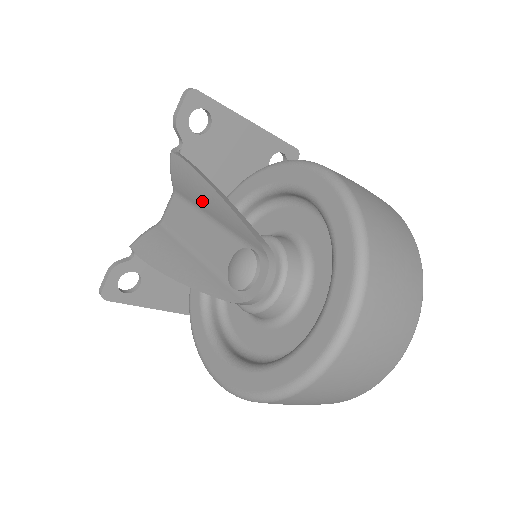
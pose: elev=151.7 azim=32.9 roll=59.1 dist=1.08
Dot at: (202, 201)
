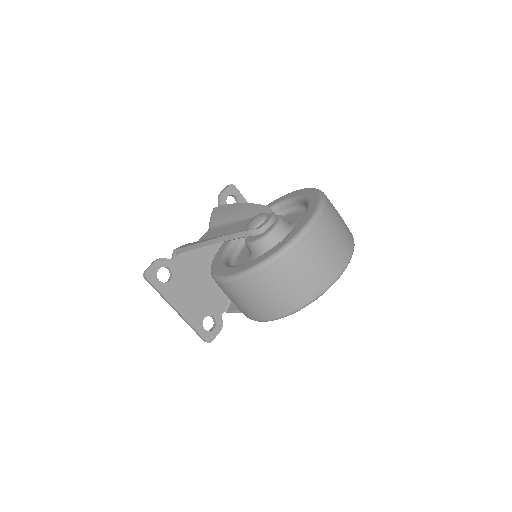
Dot at: (232, 215)
